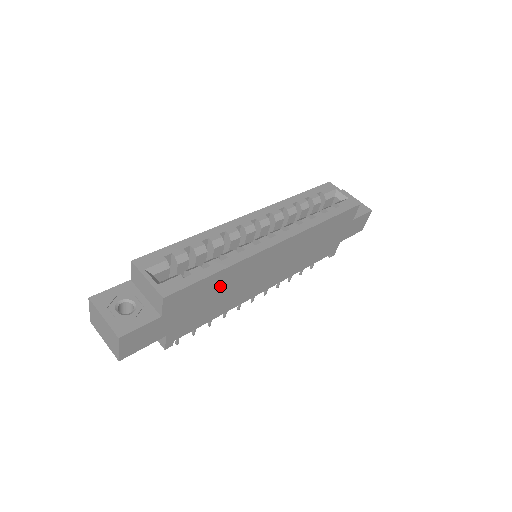
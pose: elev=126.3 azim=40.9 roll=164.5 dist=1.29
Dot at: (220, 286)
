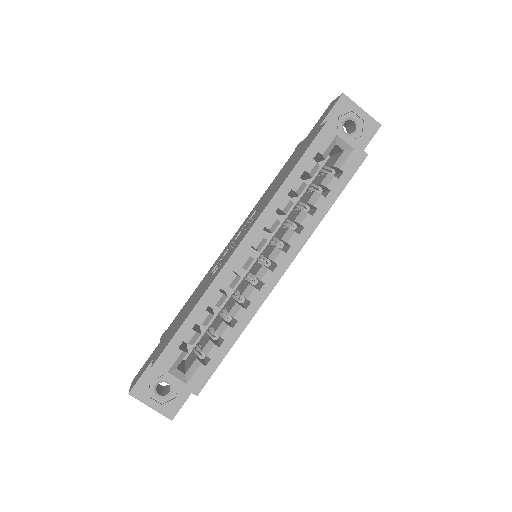
Dot at: occluded
